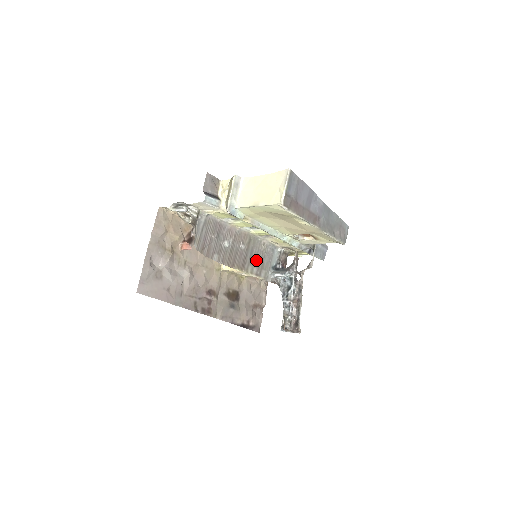
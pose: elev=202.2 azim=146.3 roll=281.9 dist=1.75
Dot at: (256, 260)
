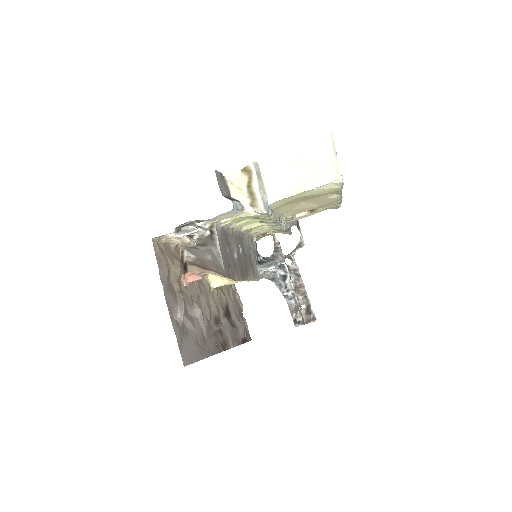
Dot at: (248, 261)
